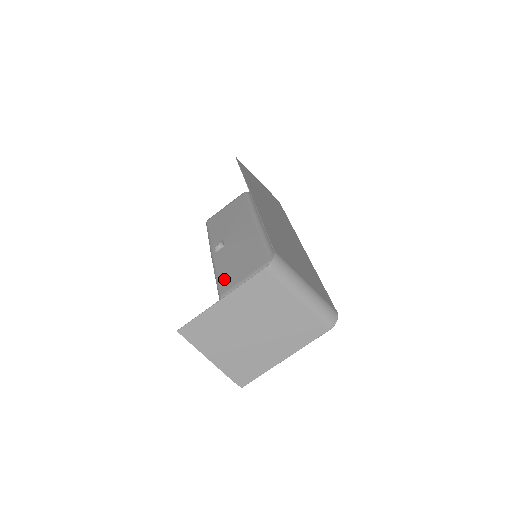
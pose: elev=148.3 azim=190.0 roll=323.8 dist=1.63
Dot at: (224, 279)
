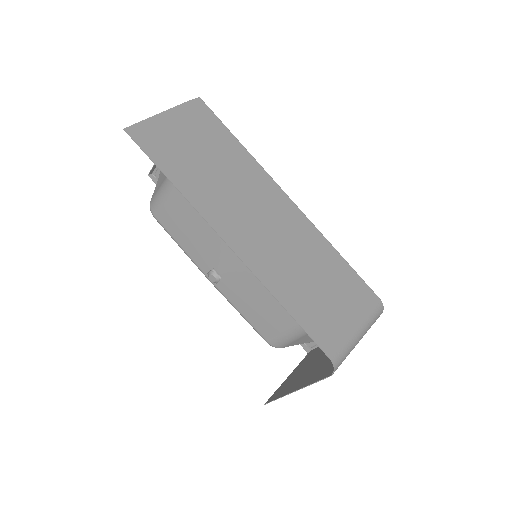
Dot at: (258, 325)
